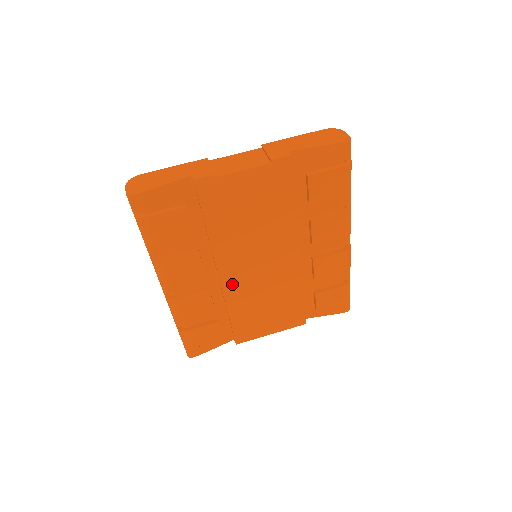
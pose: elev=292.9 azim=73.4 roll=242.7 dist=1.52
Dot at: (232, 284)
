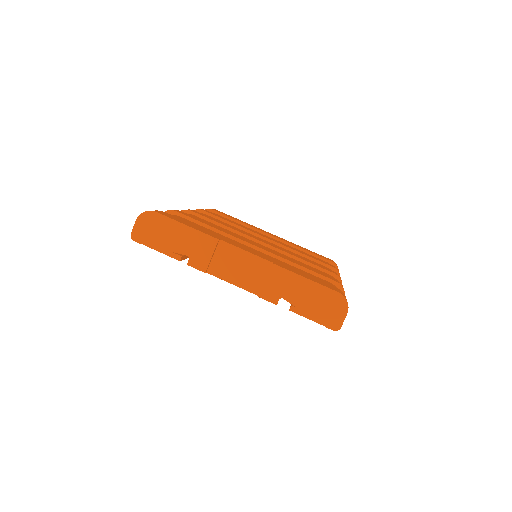
Dot at: occluded
